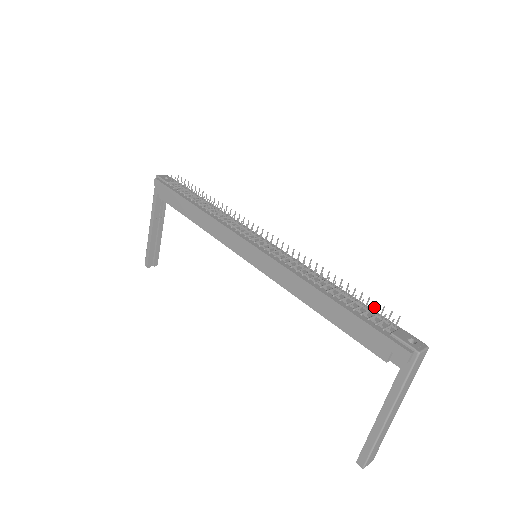
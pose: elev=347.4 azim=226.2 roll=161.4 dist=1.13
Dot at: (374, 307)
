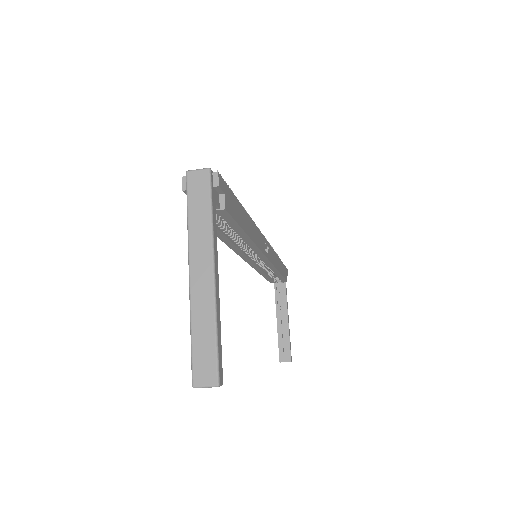
Dot at: occluded
